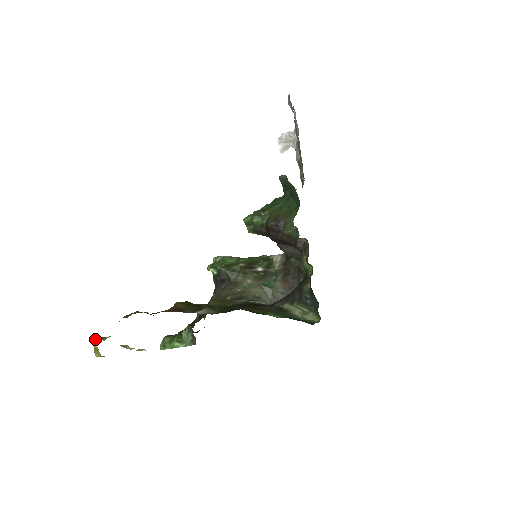
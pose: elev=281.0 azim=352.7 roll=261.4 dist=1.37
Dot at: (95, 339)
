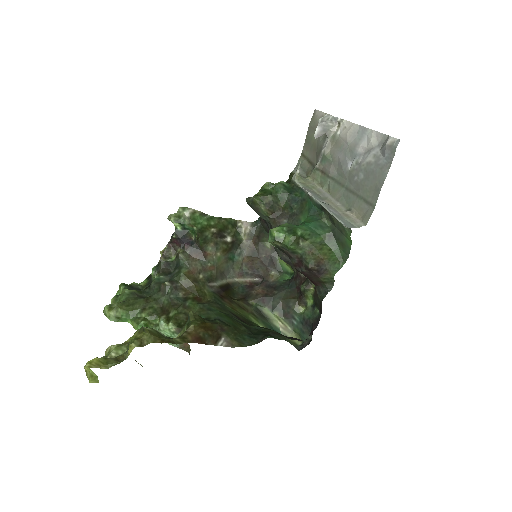
Dot at: (94, 366)
